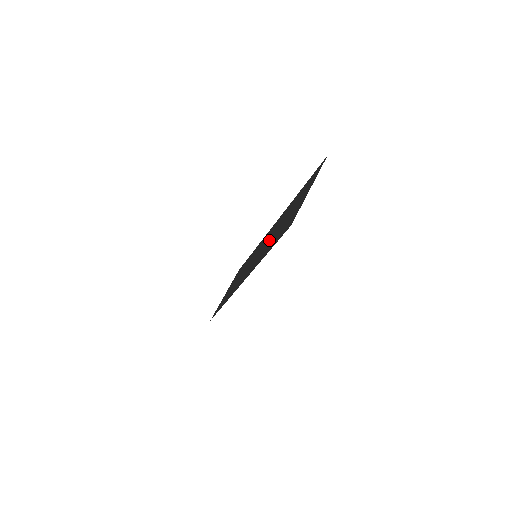
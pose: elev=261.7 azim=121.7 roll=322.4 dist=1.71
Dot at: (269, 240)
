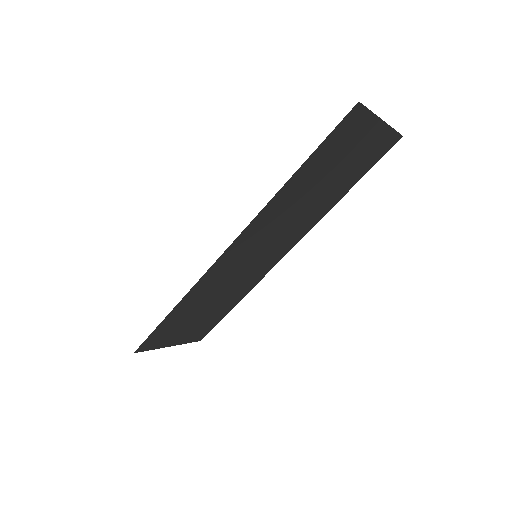
Dot at: (291, 213)
